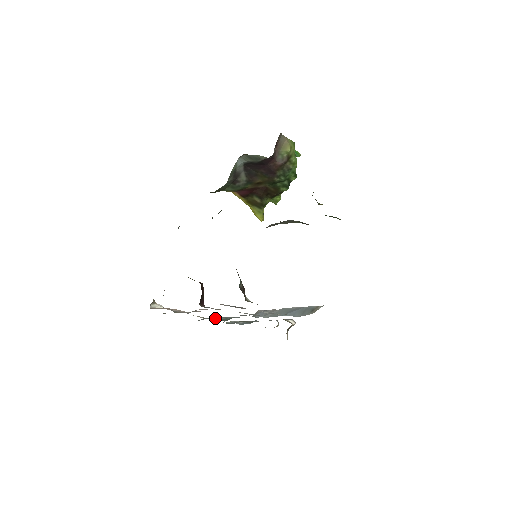
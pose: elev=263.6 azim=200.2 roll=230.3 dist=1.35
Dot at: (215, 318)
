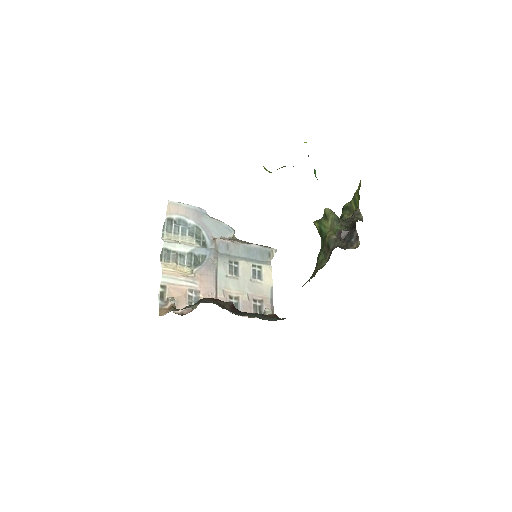
Dot at: (179, 252)
